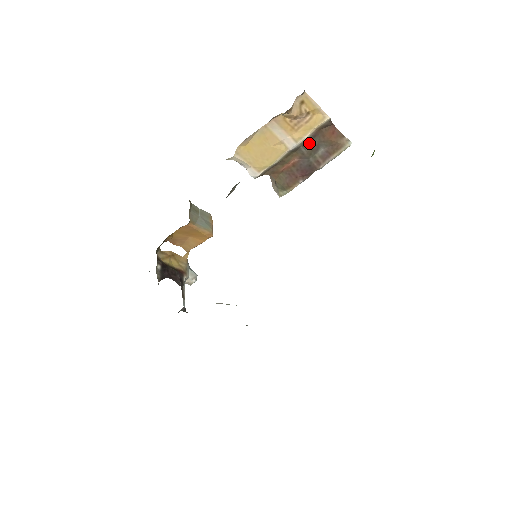
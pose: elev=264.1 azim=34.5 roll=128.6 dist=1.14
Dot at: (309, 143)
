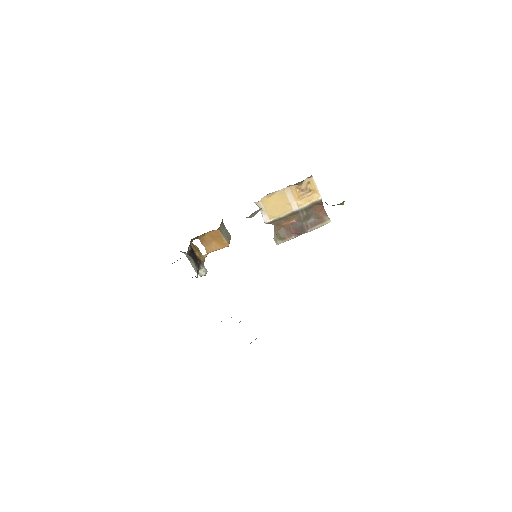
Dot at: (306, 211)
